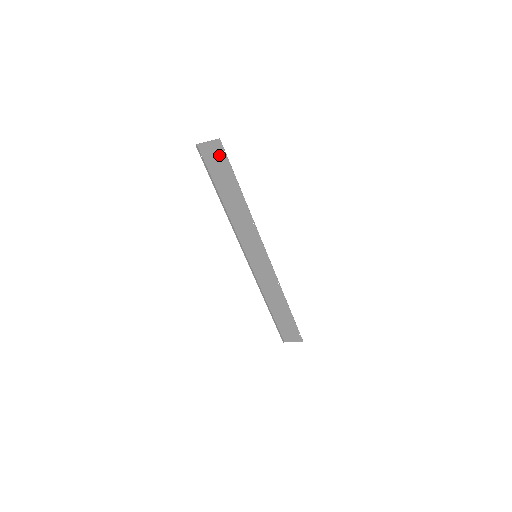
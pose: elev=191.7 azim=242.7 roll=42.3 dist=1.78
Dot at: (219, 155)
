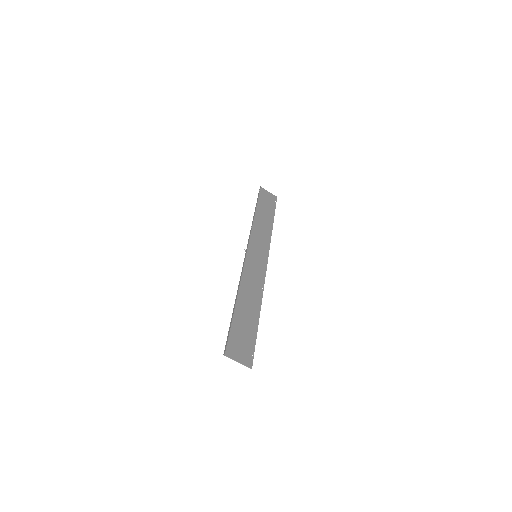
Dot at: (271, 200)
